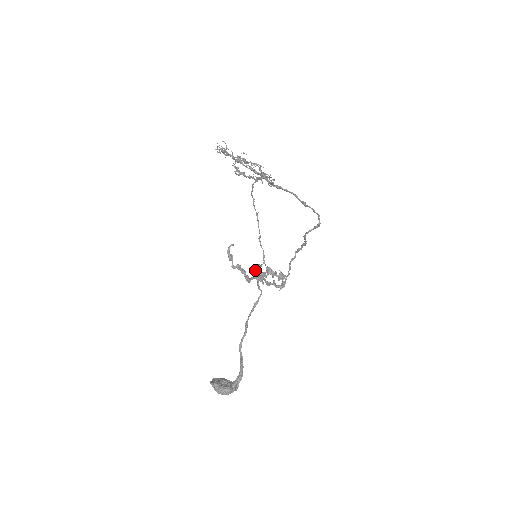
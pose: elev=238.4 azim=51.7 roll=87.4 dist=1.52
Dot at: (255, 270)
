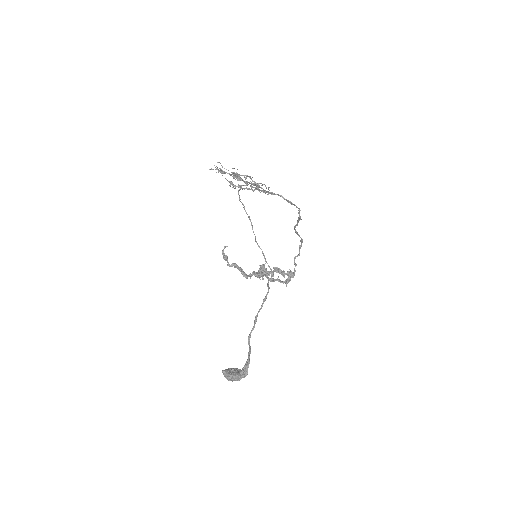
Dot at: (260, 270)
